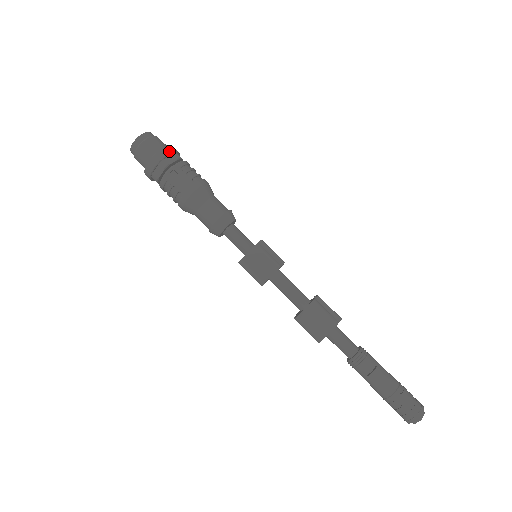
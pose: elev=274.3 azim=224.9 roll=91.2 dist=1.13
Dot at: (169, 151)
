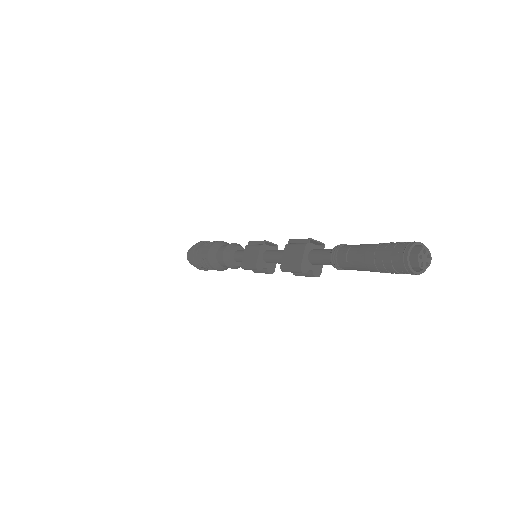
Dot at: (198, 244)
